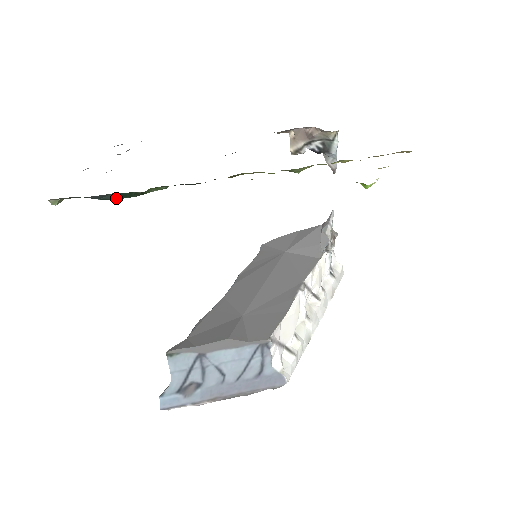
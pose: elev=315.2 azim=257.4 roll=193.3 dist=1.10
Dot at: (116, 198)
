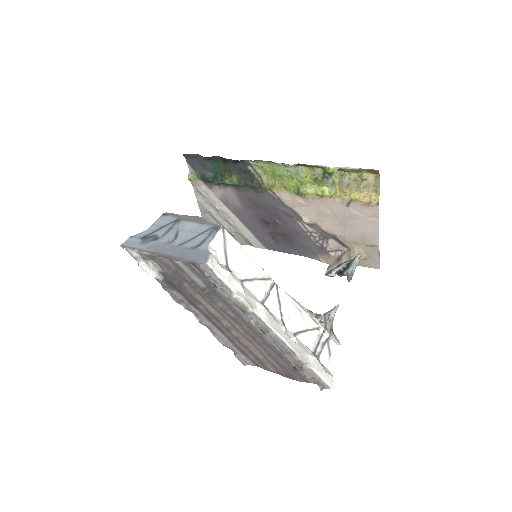
Dot at: (212, 180)
